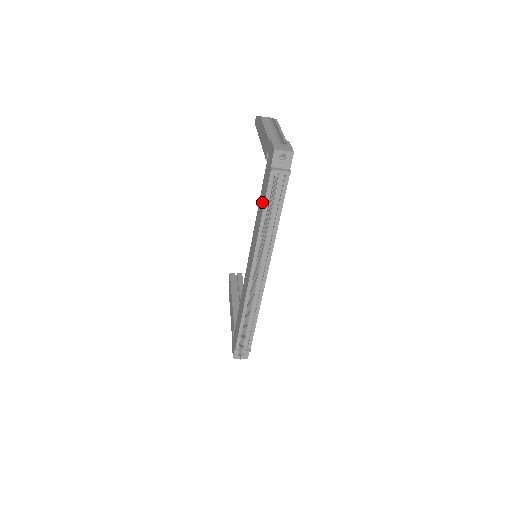
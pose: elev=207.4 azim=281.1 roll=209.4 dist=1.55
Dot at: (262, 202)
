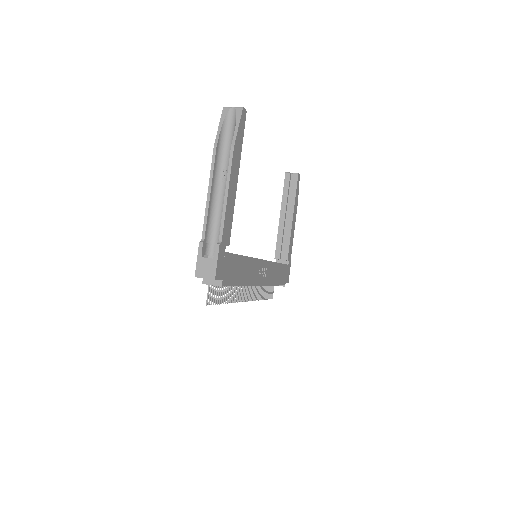
Dot at: occluded
